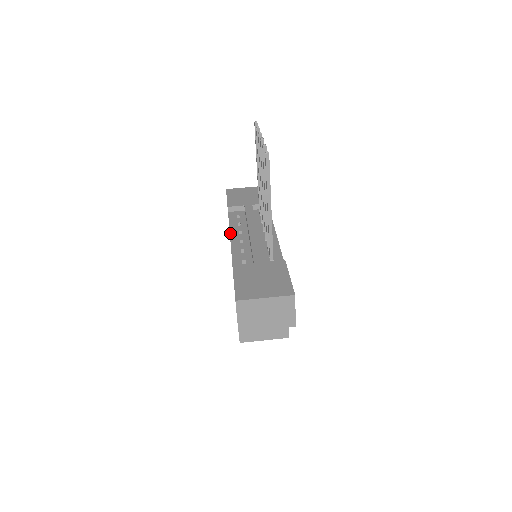
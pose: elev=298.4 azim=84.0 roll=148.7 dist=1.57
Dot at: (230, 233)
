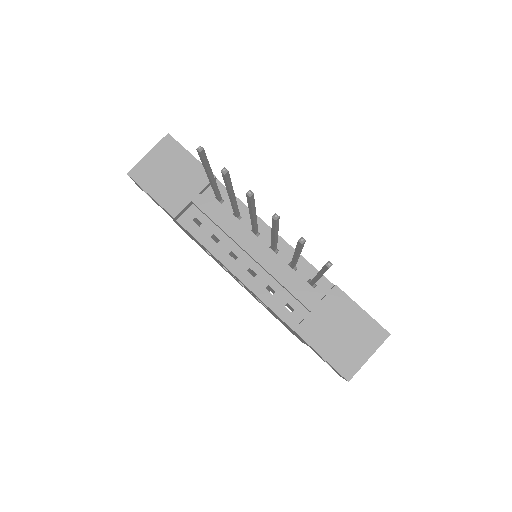
Dot at: (224, 265)
